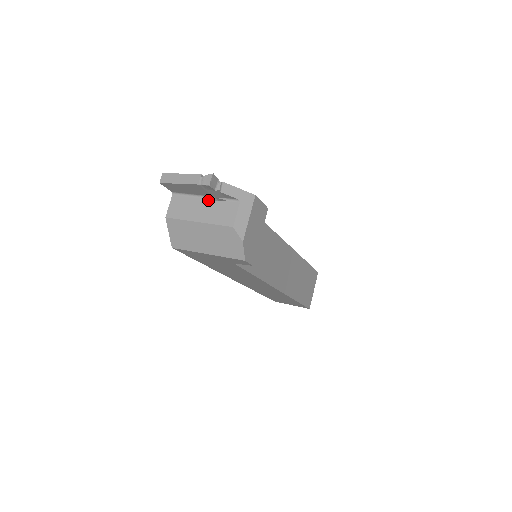
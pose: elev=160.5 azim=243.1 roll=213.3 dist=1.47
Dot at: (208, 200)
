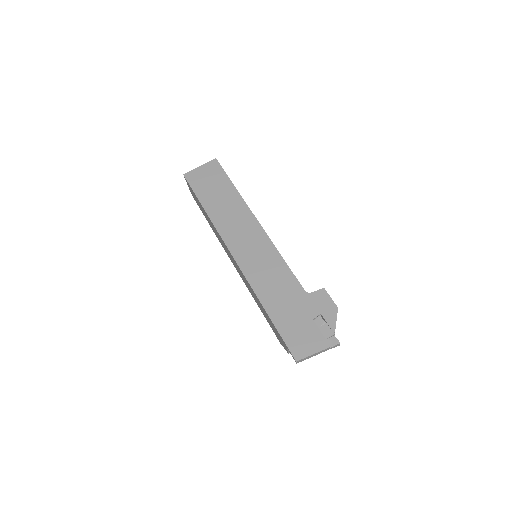
Dot at: occluded
